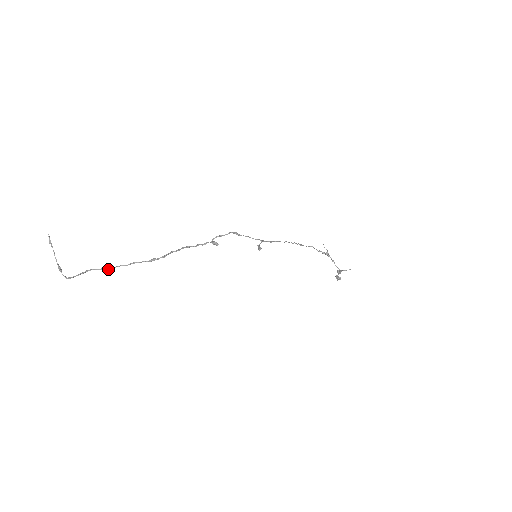
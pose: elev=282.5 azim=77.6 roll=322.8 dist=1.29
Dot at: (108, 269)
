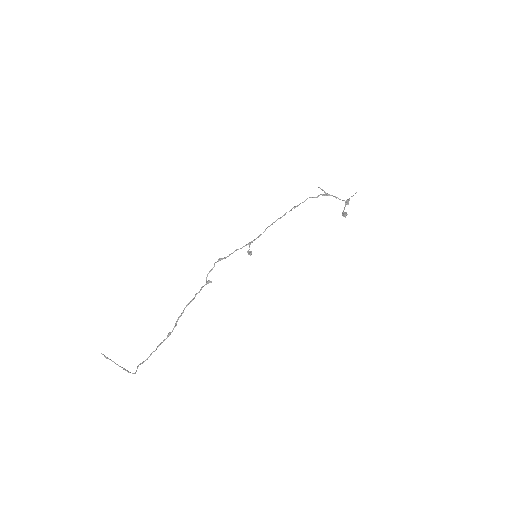
Dot at: occluded
